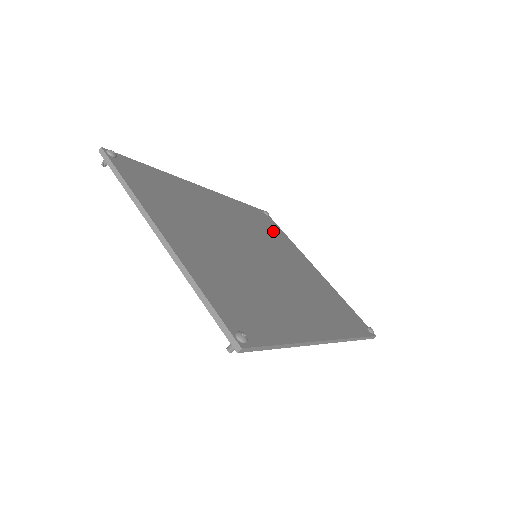
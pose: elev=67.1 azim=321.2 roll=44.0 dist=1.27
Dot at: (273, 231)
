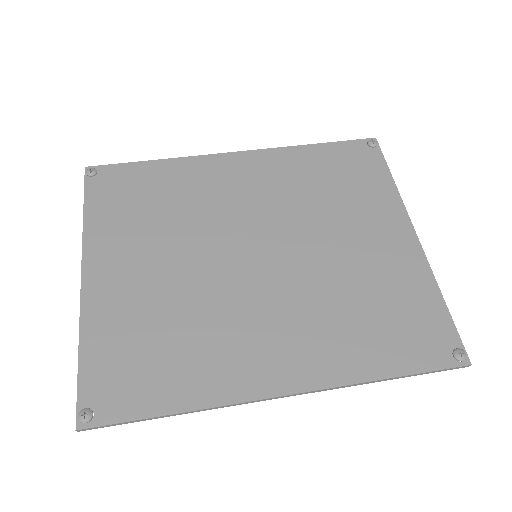
Dot at: (355, 182)
